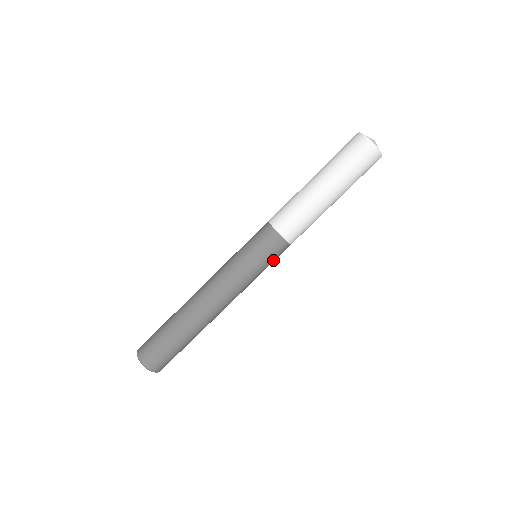
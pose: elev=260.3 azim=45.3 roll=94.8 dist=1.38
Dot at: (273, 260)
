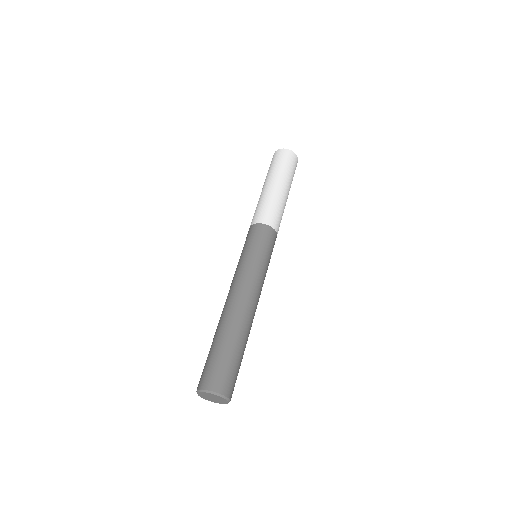
Dot at: (266, 244)
